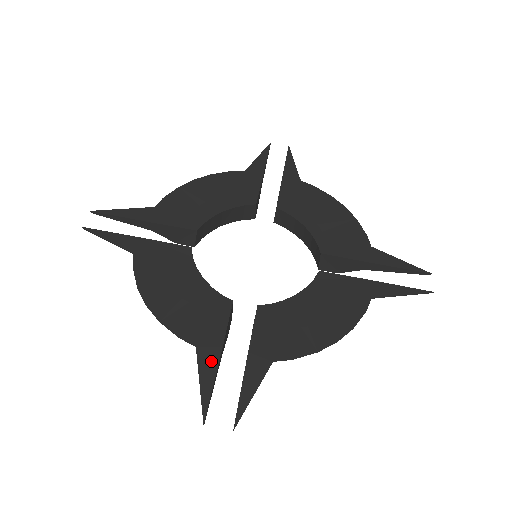
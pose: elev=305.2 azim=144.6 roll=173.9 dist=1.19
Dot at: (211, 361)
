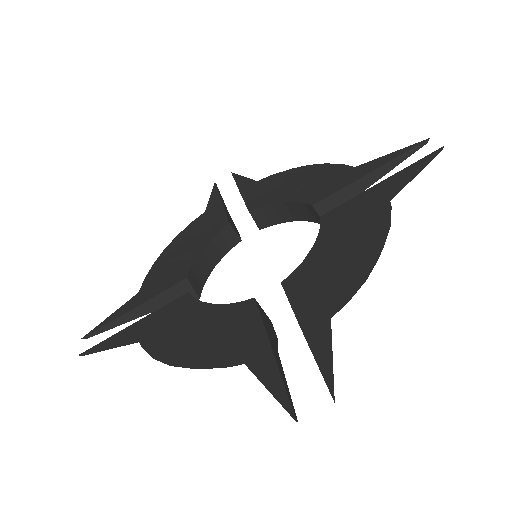
Dot at: (265, 359)
